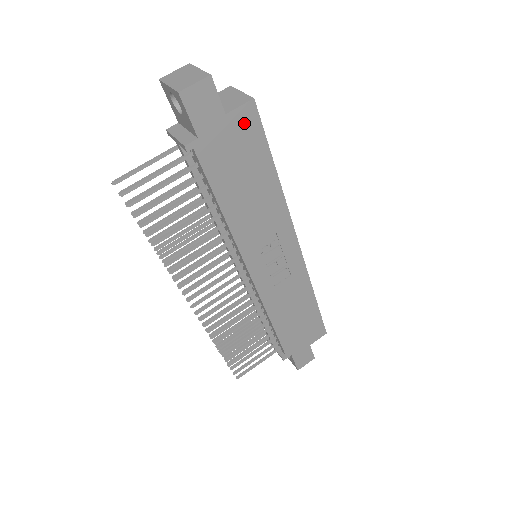
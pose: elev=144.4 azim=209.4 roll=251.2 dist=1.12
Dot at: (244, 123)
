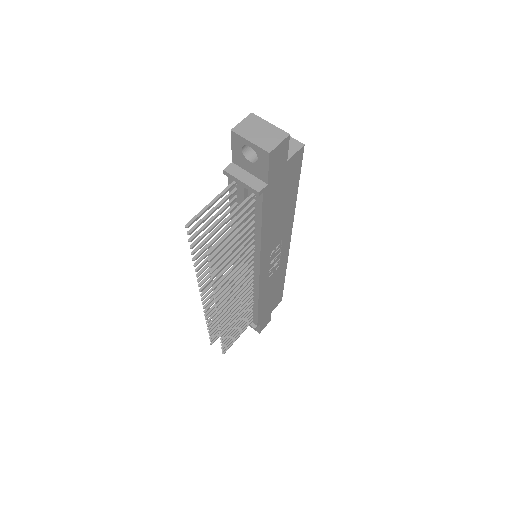
Dot at: (294, 164)
